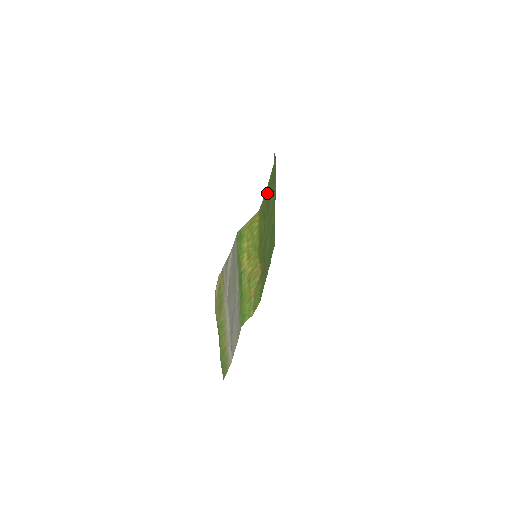
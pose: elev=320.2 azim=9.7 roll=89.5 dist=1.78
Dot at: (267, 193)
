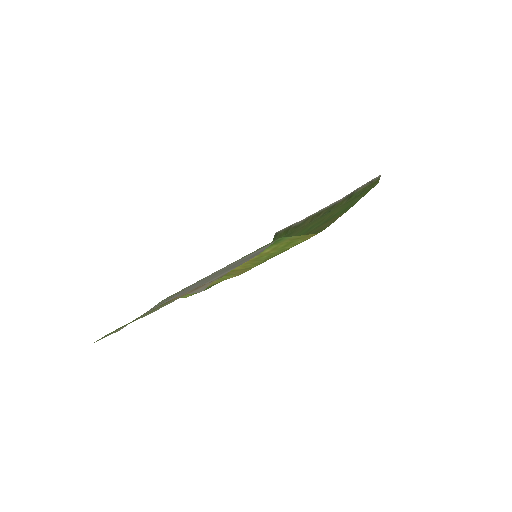
Dot at: (339, 214)
